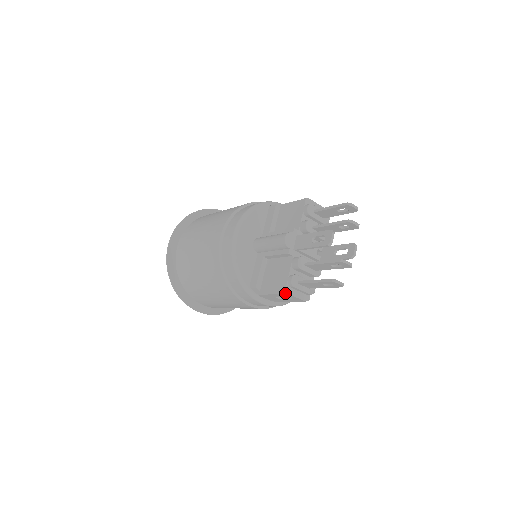
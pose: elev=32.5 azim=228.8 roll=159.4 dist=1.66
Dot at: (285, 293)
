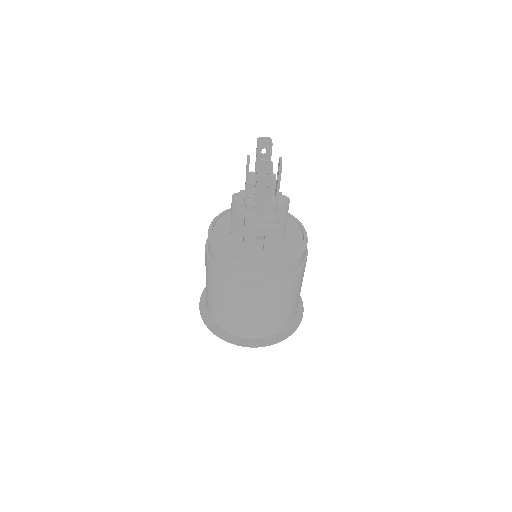
Dot at: (248, 229)
